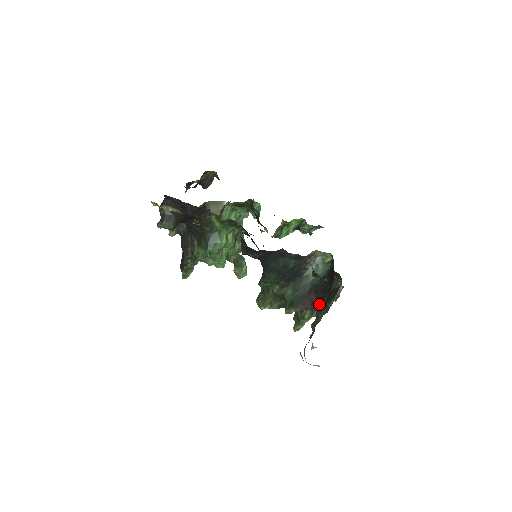
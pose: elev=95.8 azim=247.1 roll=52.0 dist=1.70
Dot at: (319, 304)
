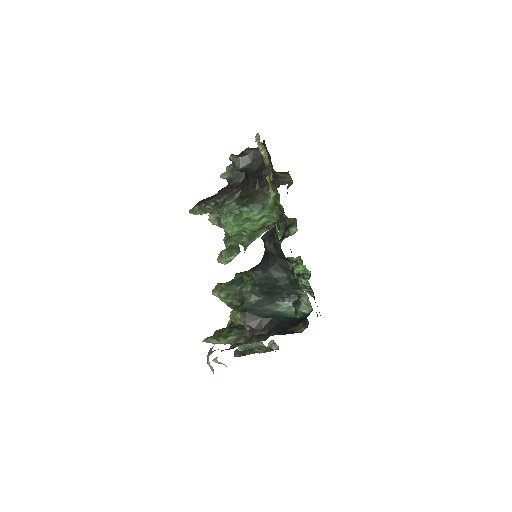
Dot at: (263, 332)
